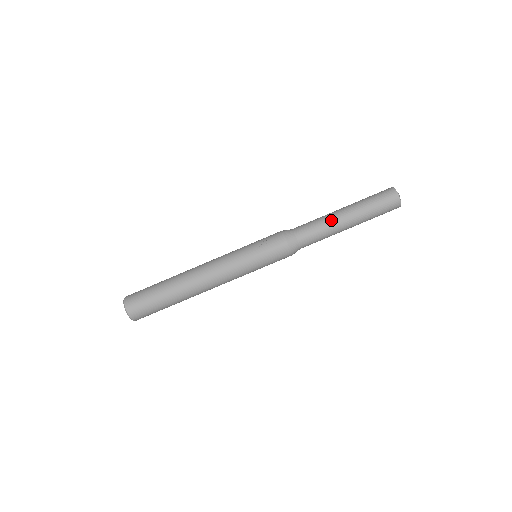
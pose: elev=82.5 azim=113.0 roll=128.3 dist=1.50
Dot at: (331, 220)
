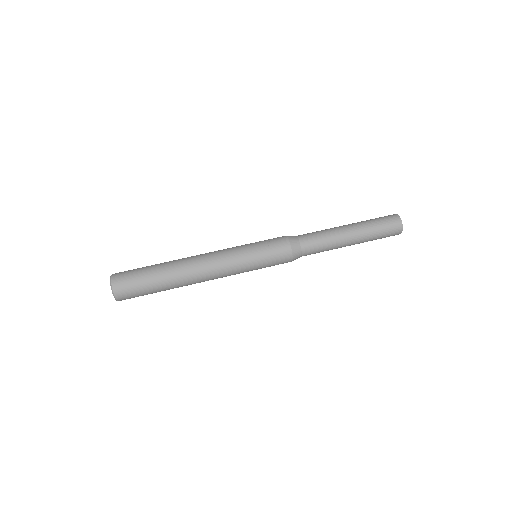
Dot at: (336, 234)
